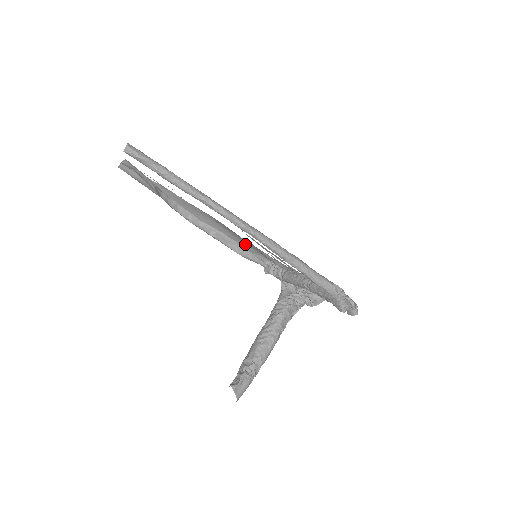
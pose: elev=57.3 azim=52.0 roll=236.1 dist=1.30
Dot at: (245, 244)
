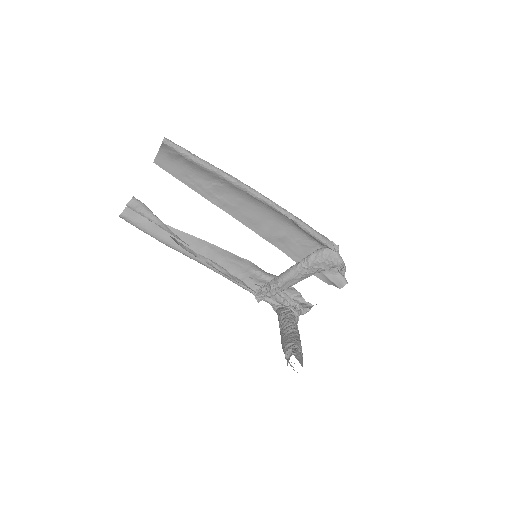
Dot at: (236, 270)
